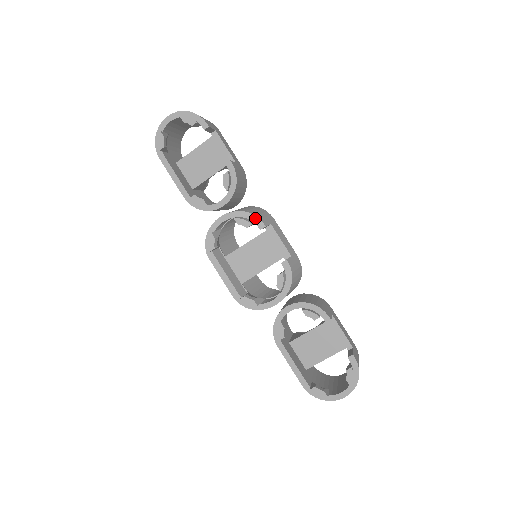
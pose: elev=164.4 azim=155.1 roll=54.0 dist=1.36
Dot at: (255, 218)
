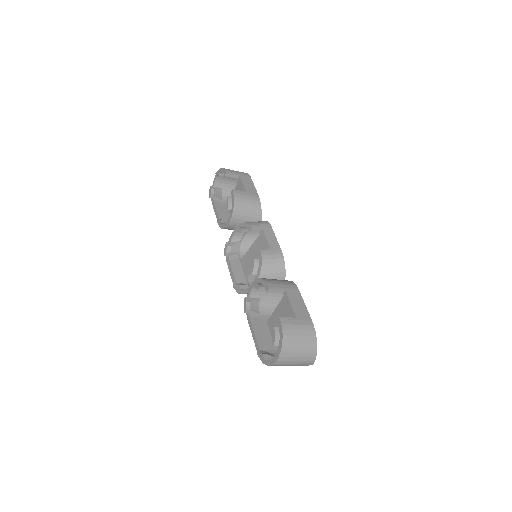
Dot at: (248, 225)
